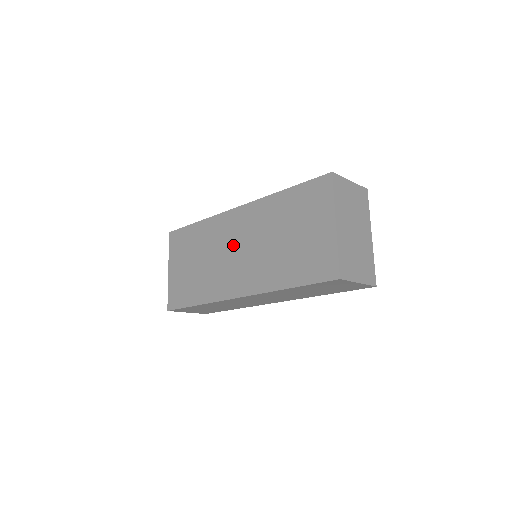
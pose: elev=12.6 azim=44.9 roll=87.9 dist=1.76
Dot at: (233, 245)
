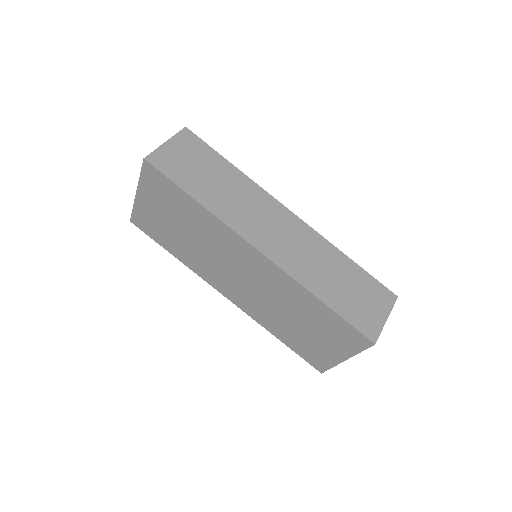
Dot at: (239, 269)
